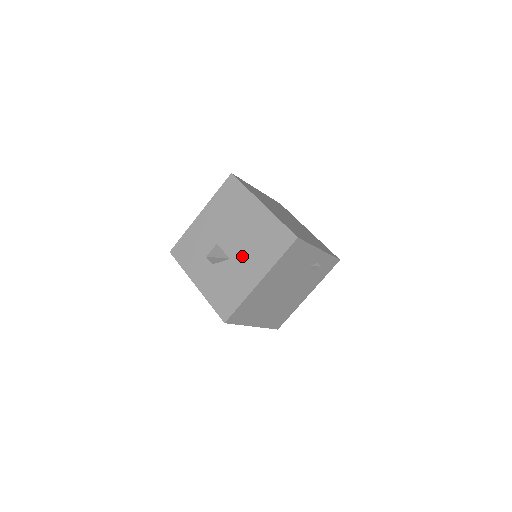
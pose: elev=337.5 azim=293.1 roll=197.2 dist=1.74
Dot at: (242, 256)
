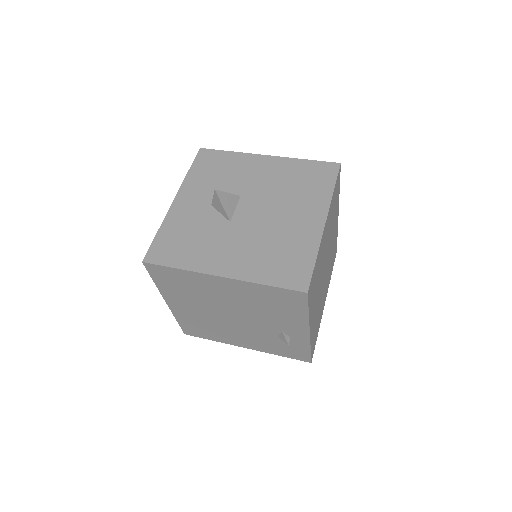
Dot at: (242, 235)
